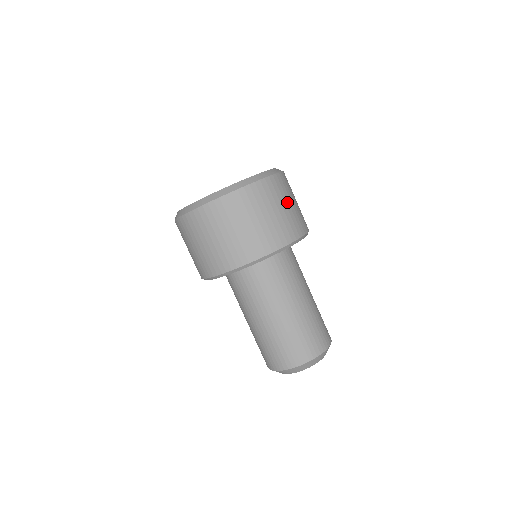
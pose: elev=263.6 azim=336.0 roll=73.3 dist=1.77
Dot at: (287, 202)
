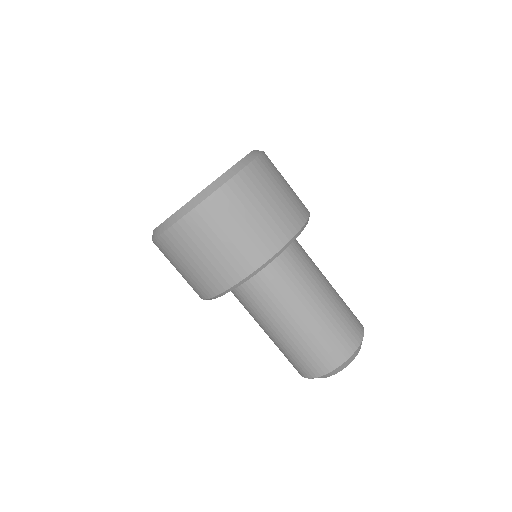
Dot at: occluded
